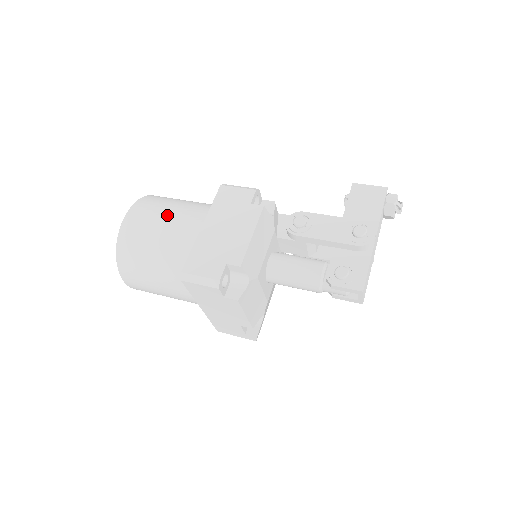
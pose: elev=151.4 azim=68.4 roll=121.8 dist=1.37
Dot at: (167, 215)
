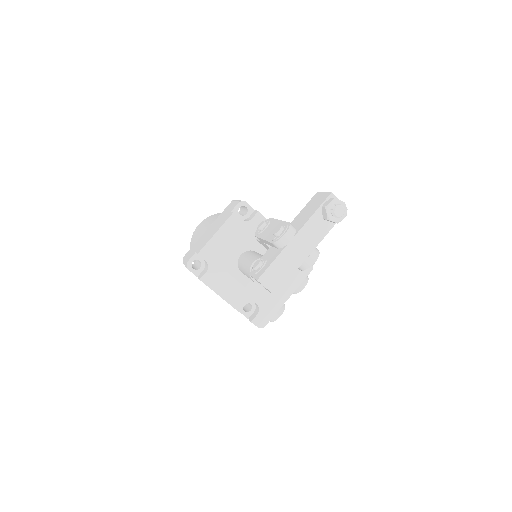
Dot at: (208, 223)
